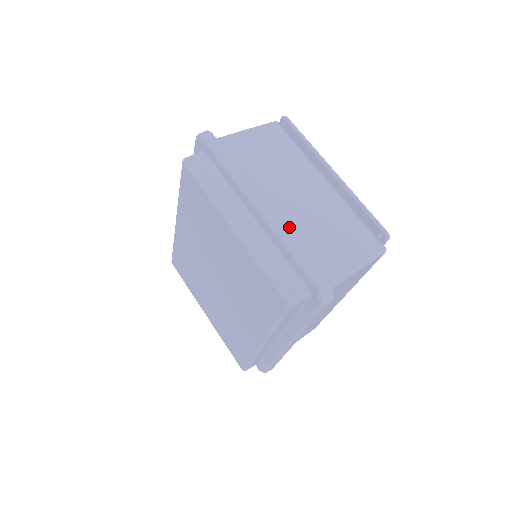
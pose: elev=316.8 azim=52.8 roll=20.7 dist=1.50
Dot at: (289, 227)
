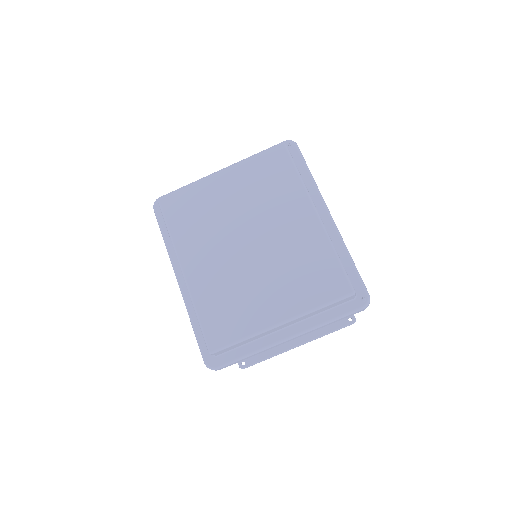
Dot at: occluded
